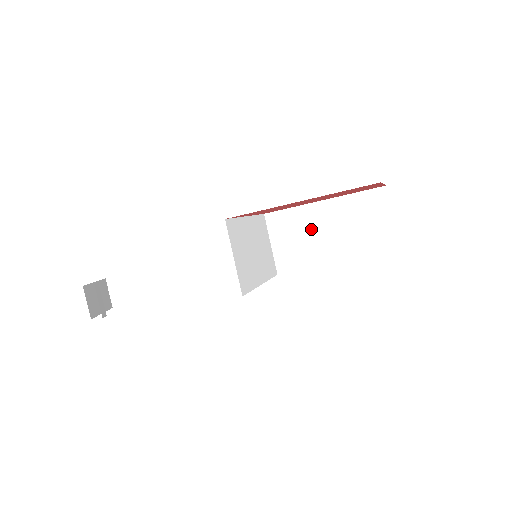
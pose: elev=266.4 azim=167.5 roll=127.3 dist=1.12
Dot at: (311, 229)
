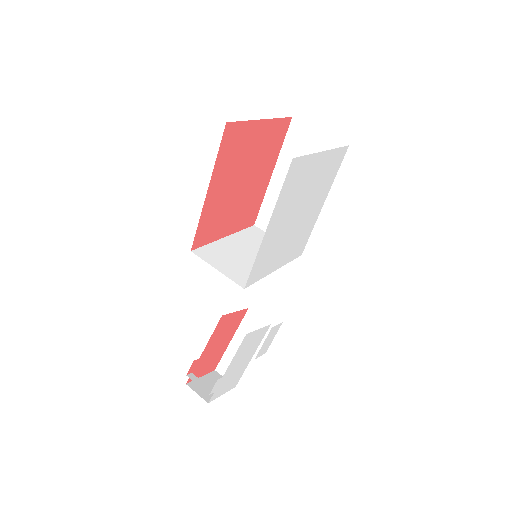
Dot at: occluded
